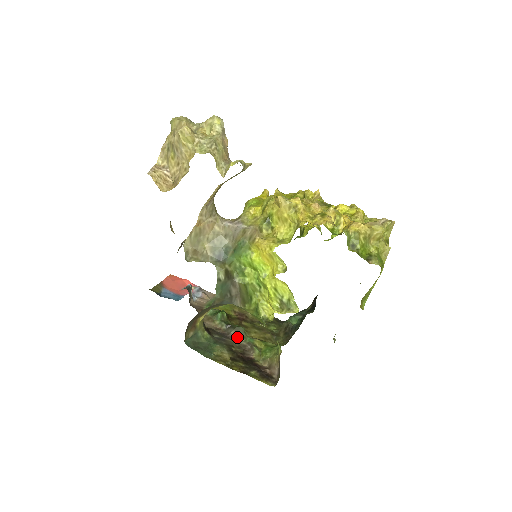
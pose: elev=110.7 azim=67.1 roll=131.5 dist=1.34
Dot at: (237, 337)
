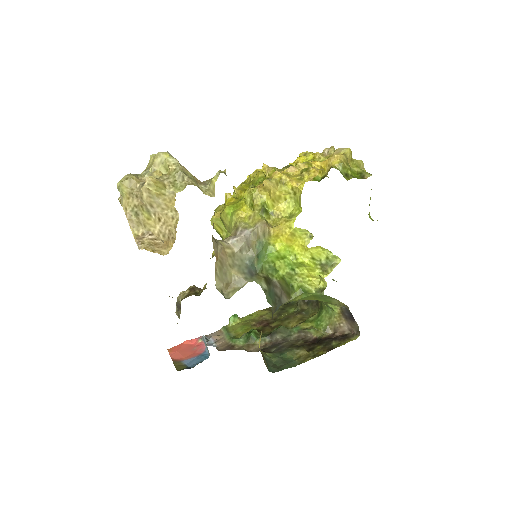
Dot at: (285, 337)
